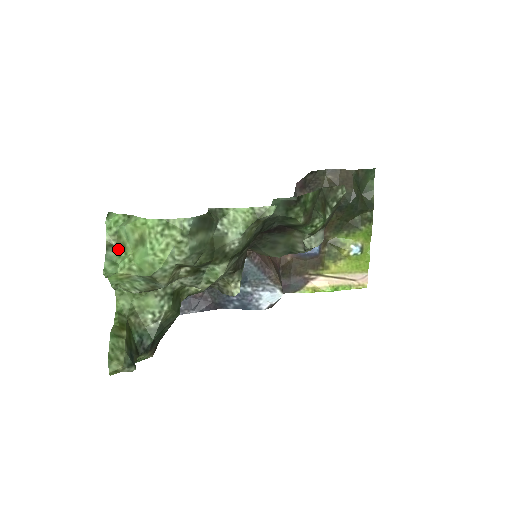
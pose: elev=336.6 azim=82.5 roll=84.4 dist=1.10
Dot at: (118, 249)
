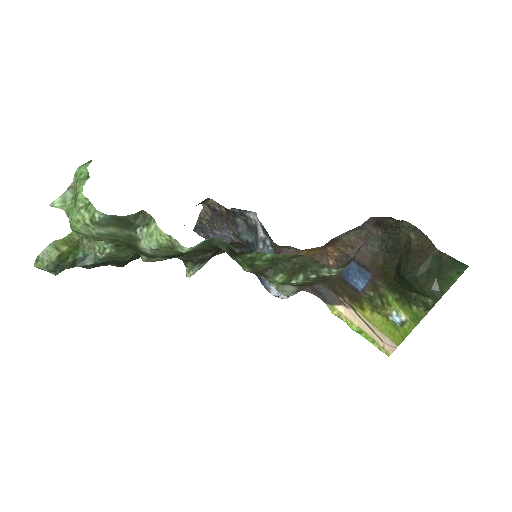
Dot at: (75, 193)
